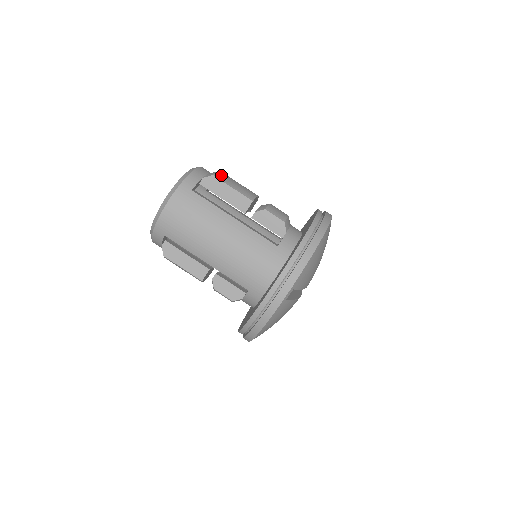
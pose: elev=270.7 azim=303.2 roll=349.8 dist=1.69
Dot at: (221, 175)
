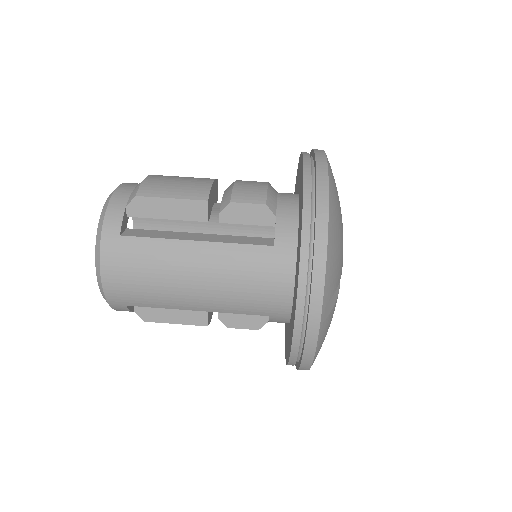
Dot at: (147, 187)
